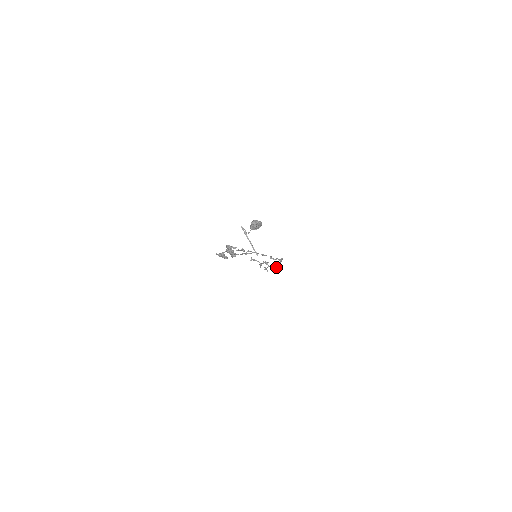
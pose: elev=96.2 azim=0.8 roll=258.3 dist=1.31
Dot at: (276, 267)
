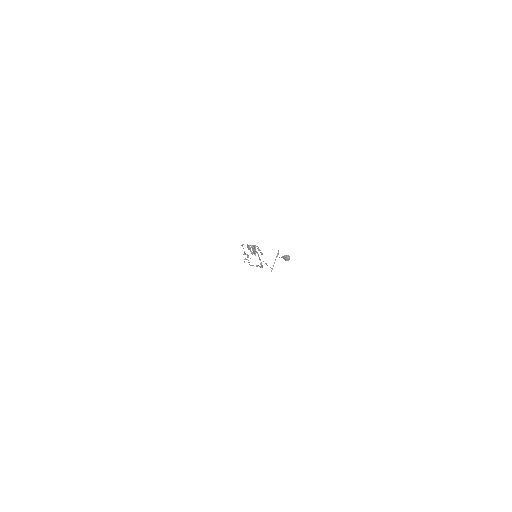
Dot at: (252, 265)
